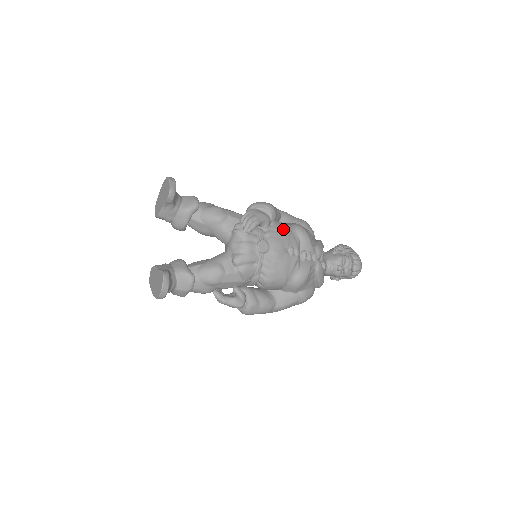
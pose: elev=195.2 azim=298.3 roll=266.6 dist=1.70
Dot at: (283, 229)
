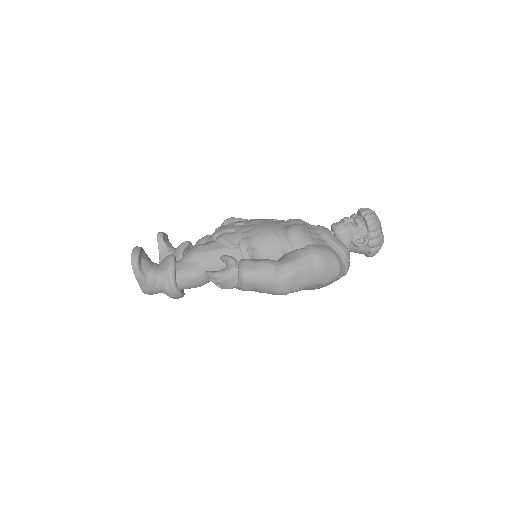
Dot at: occluded
